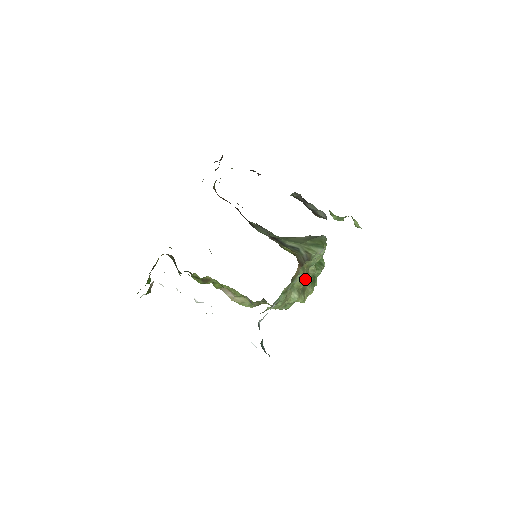
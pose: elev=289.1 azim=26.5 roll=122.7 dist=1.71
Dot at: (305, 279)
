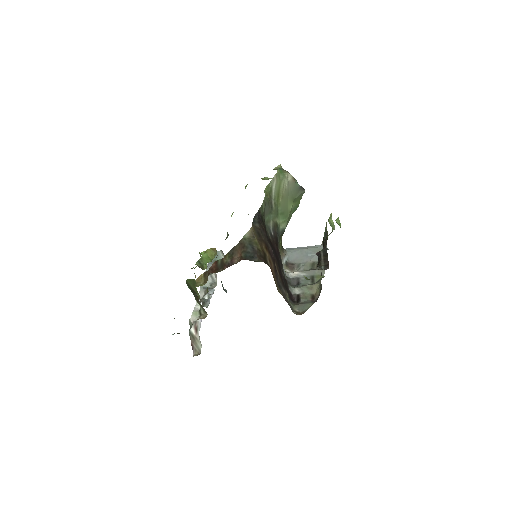
Dot at: occluded
